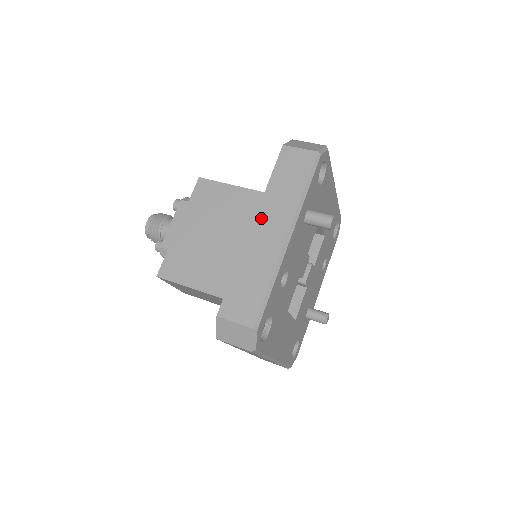
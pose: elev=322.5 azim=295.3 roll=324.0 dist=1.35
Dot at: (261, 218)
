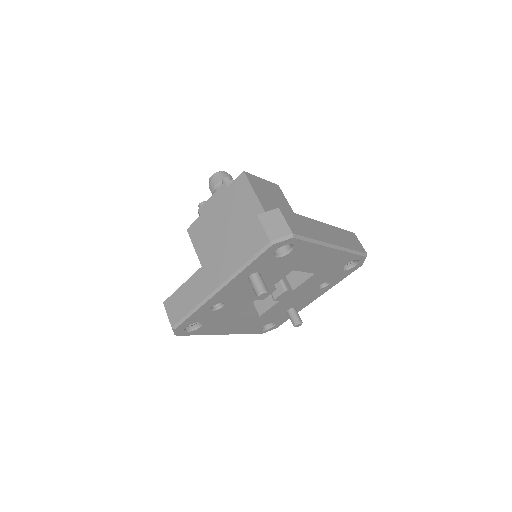
Dot at: (213, 262)
